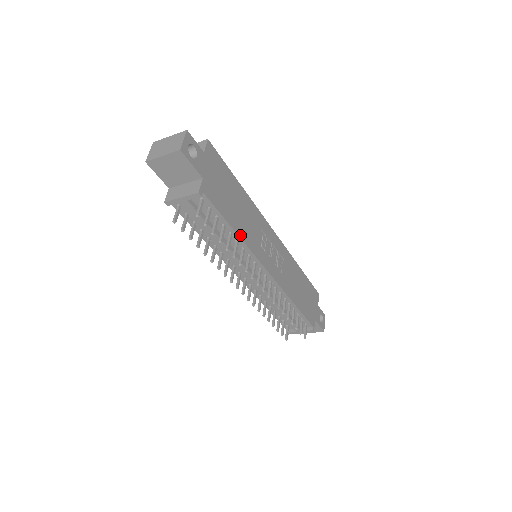
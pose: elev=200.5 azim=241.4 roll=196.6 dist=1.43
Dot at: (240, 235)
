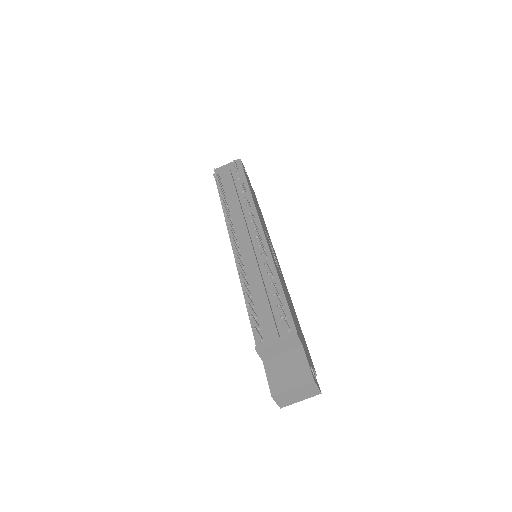
Dot at: occluded
